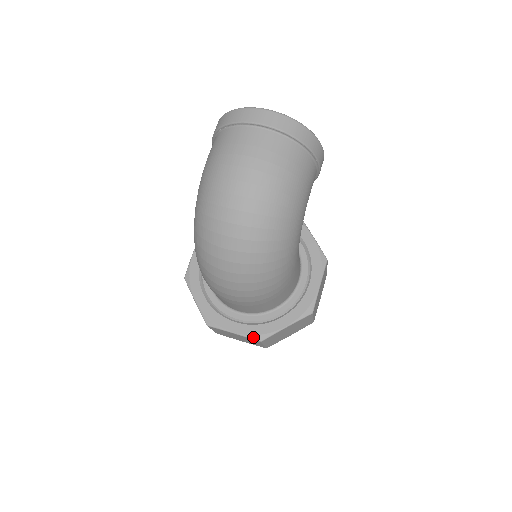
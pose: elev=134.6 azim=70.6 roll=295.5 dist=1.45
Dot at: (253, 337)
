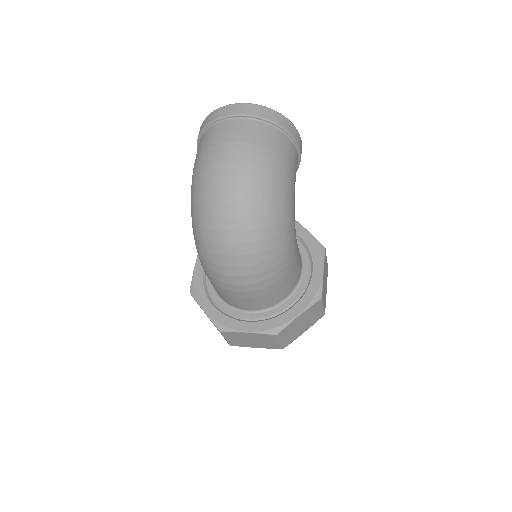
Dot at: (268, 332)
